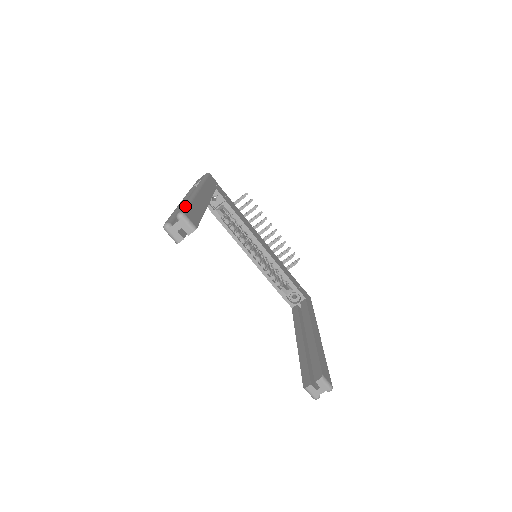
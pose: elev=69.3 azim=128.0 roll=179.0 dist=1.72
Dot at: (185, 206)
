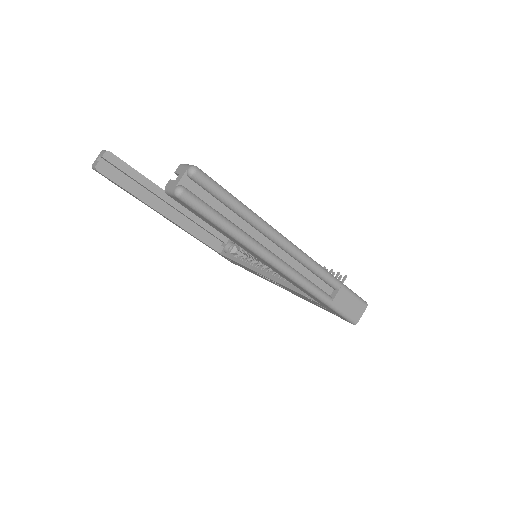
Dot at: occluded
